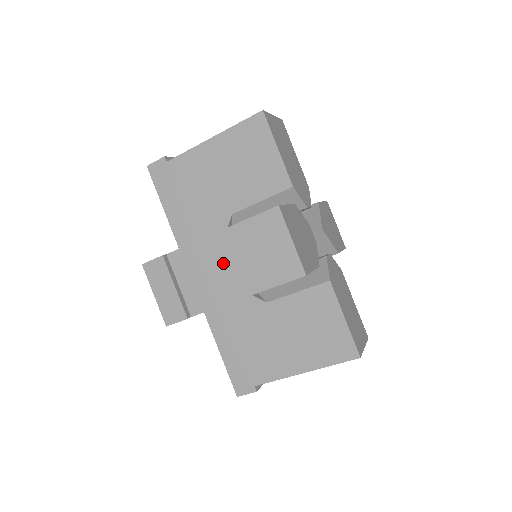
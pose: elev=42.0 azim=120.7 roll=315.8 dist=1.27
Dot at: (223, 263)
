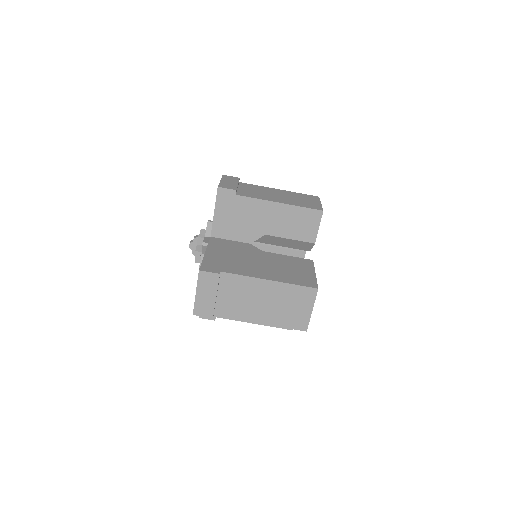
Dot at: (274, 194)
